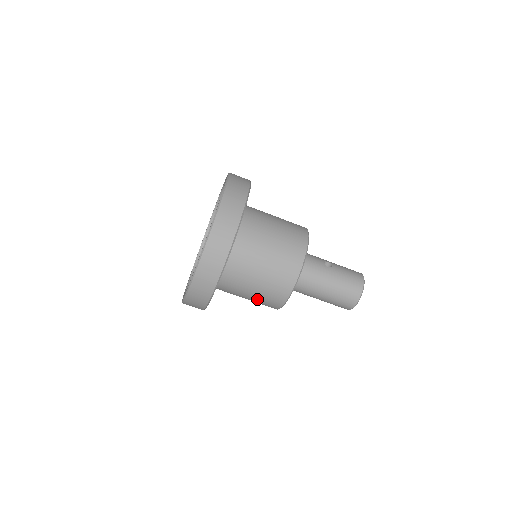
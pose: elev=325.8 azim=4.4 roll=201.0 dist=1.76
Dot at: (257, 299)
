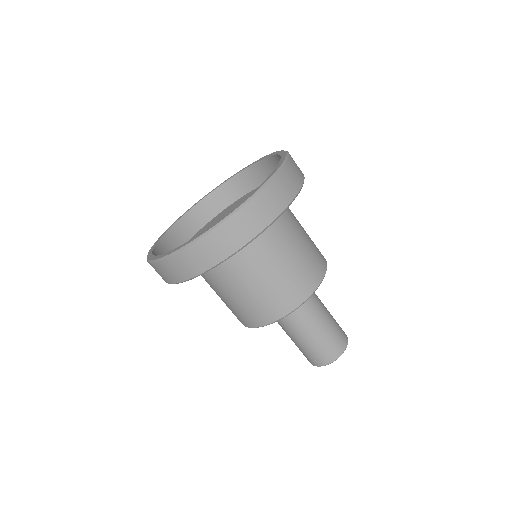
Dot at: (264, 293)
